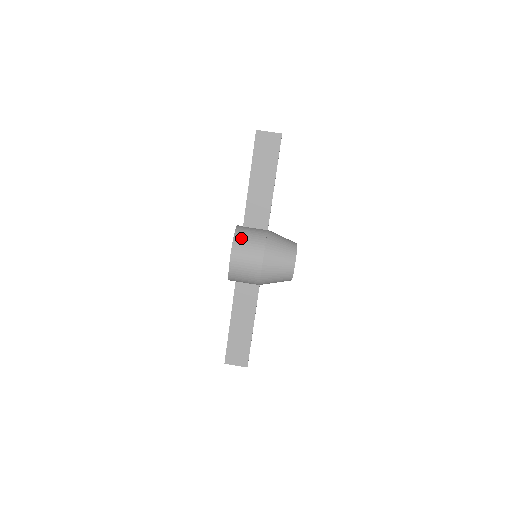
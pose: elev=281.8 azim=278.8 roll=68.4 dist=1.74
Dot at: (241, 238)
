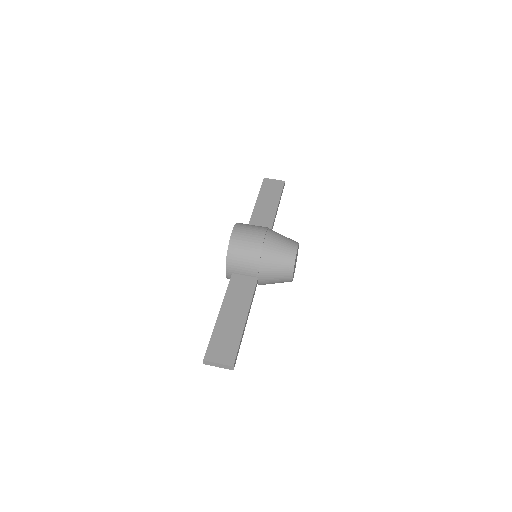
Dot at: occluded
